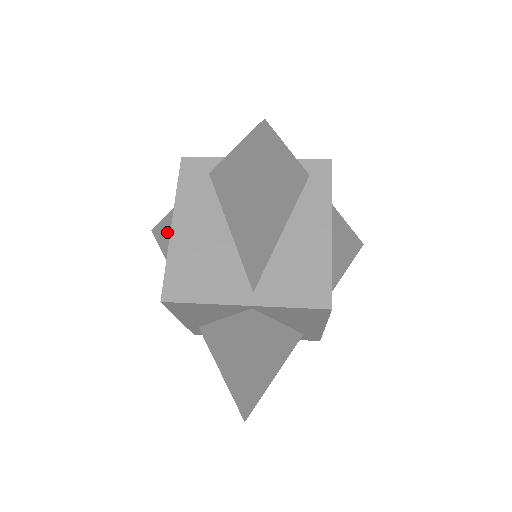
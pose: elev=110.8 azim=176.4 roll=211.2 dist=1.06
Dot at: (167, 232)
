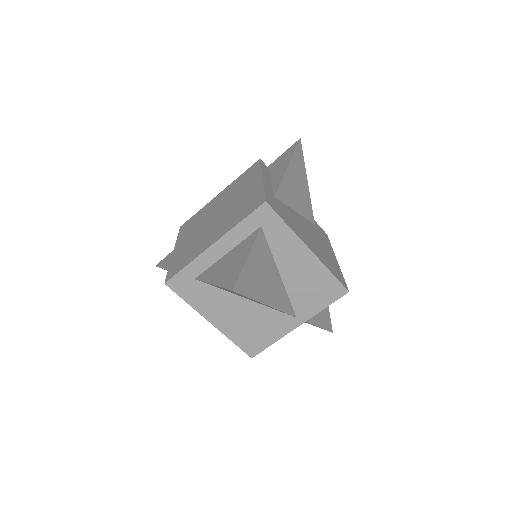
Dot at: occluded
